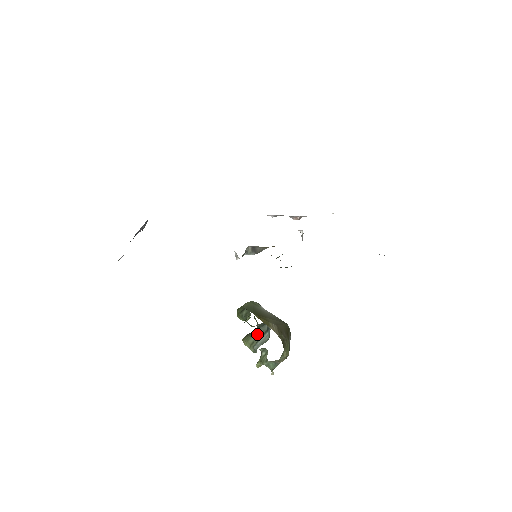
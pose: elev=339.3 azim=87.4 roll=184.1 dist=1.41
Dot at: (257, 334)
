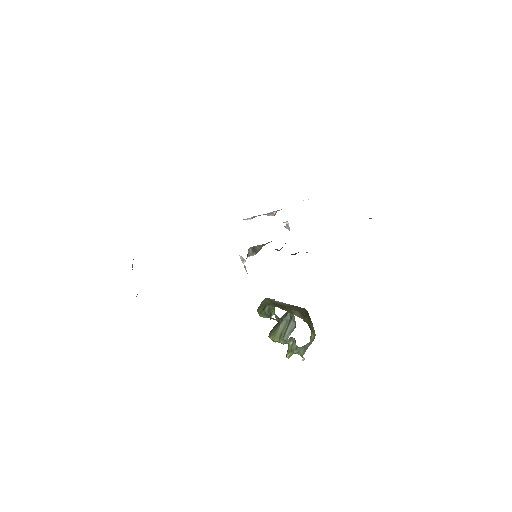
Dot at: (282, 326)
